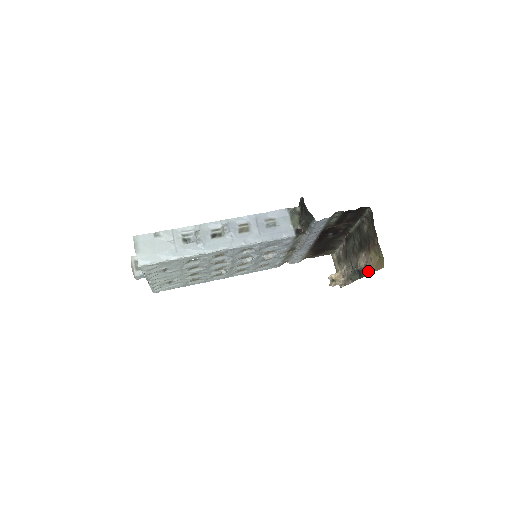
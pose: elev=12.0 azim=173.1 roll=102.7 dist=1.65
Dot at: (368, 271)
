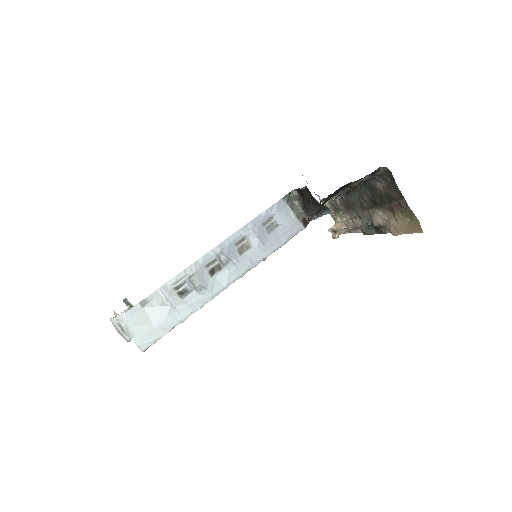
Dot at: (395, 232)
